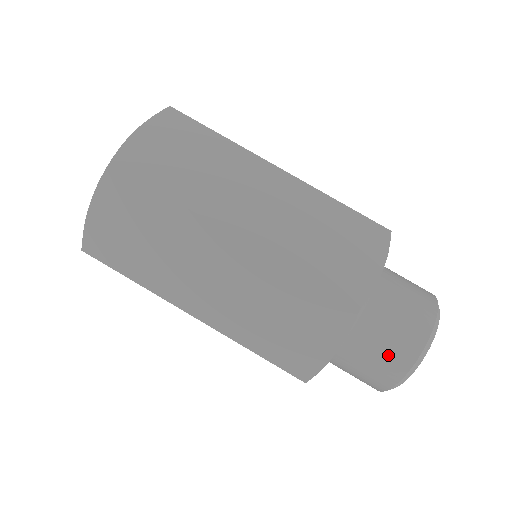
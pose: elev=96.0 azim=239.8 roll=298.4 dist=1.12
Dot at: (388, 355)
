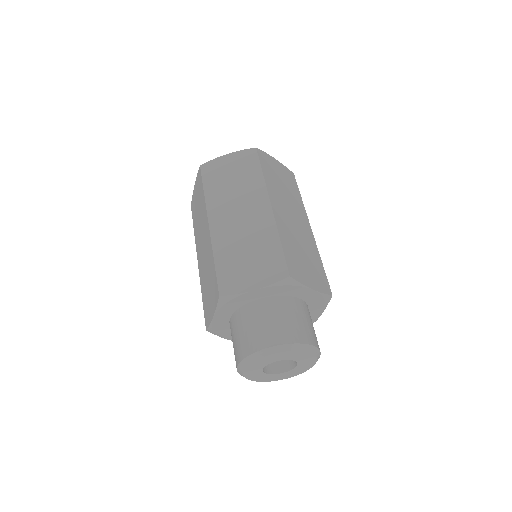
Dot at: (272, 328)
